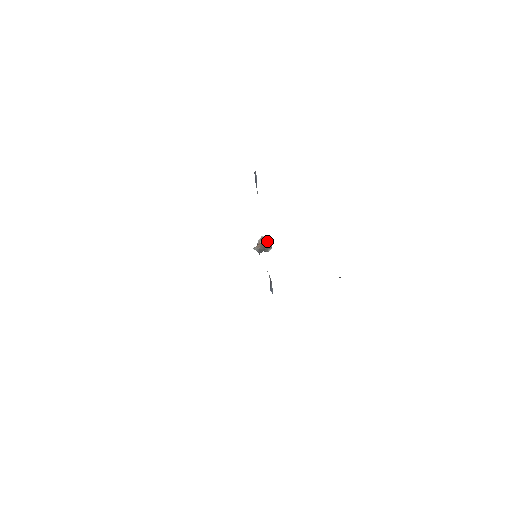
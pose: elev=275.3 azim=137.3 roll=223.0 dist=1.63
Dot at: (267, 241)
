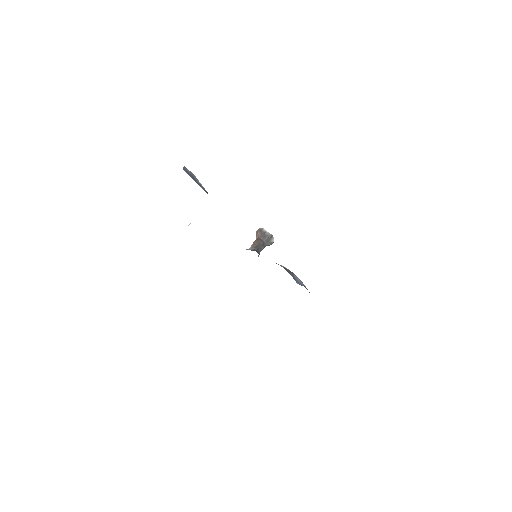
Dot at: (262, 232)
